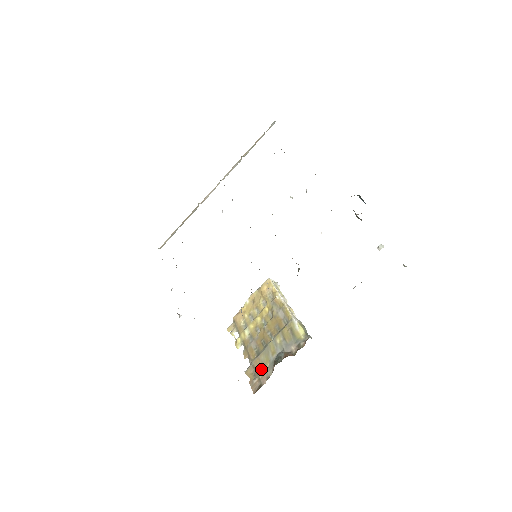
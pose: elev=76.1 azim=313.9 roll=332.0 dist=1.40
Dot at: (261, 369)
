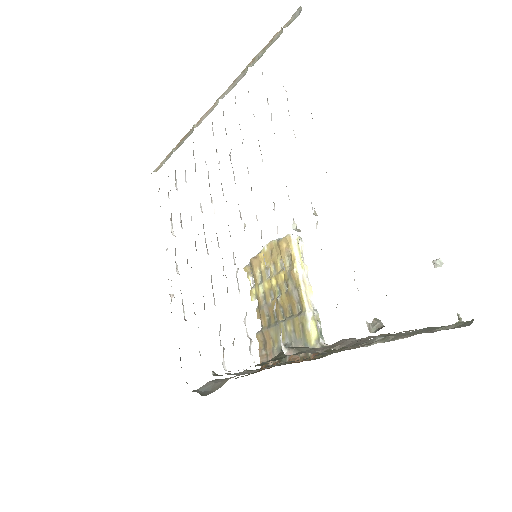
Dot at: (270, 345)
